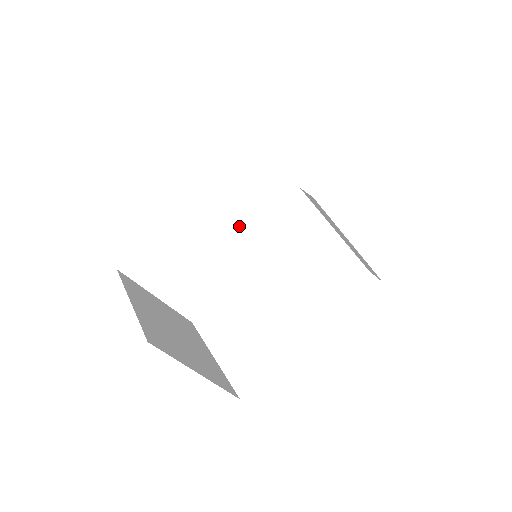
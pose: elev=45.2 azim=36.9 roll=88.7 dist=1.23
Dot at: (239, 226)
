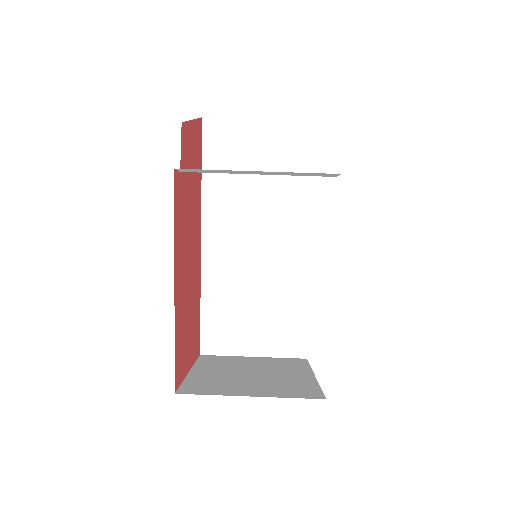
Dot at: (258, 245)
